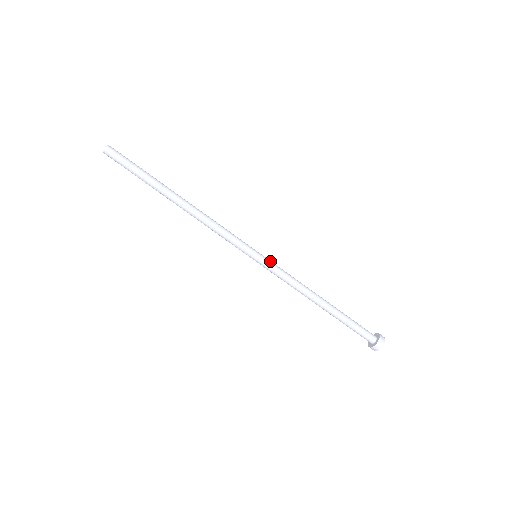
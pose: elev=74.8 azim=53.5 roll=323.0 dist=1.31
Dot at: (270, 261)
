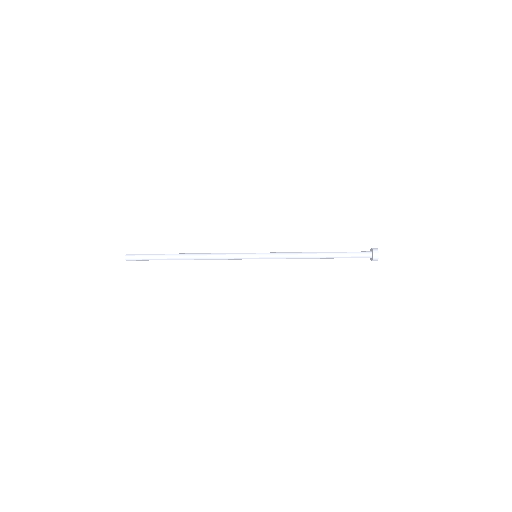
Dot at: (267, 257)
